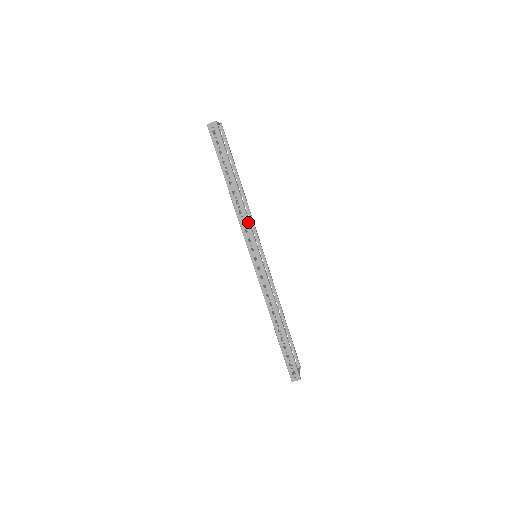
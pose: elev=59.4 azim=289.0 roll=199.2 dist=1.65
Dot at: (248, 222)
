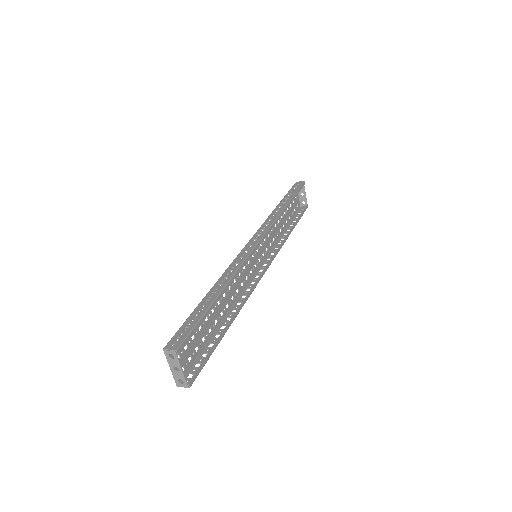
Dot at: (249, 296)
